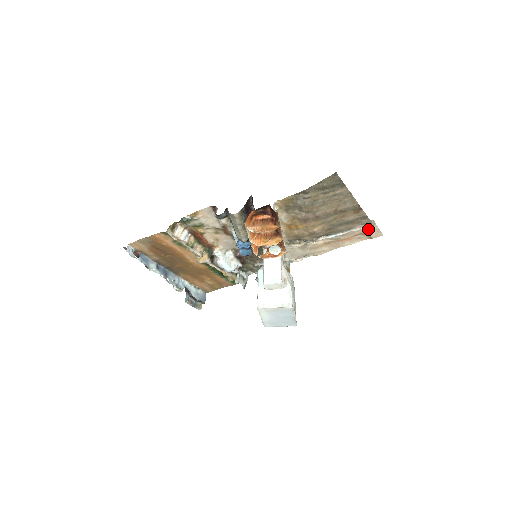
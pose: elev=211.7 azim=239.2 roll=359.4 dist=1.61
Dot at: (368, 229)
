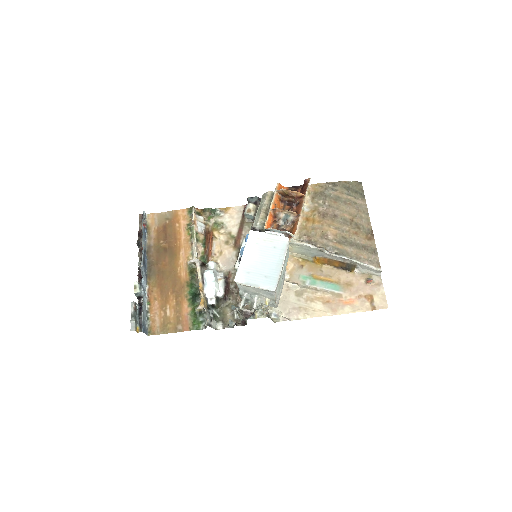
Dot at: (373, 291)
